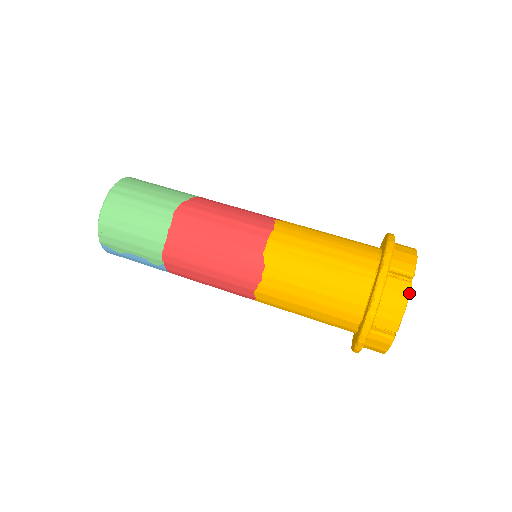
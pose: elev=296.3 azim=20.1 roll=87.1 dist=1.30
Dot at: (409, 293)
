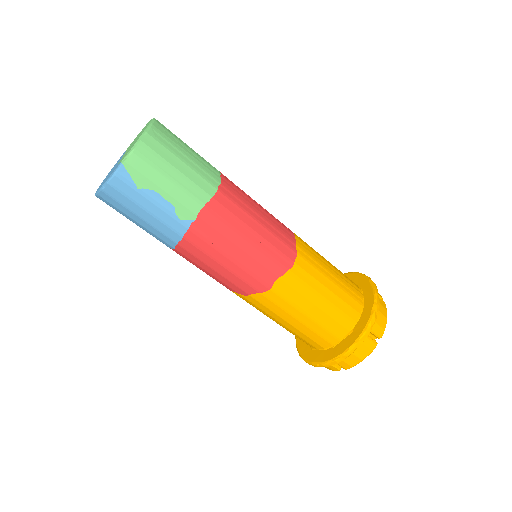
Dot at: occluded
